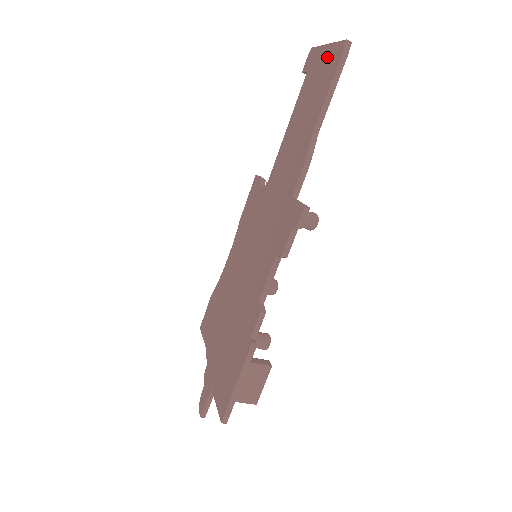
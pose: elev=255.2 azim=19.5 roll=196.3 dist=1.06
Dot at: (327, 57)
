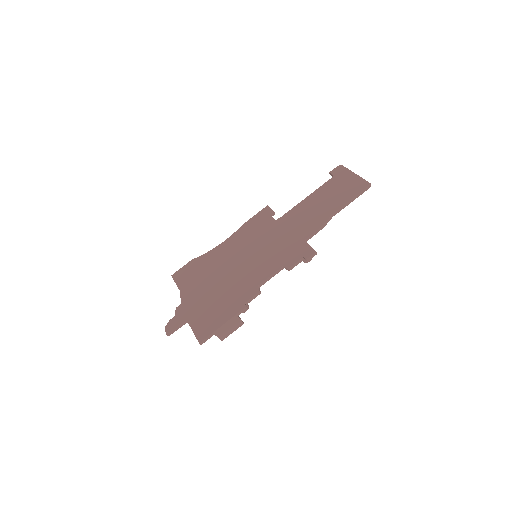
Dot at: (353, 181)
